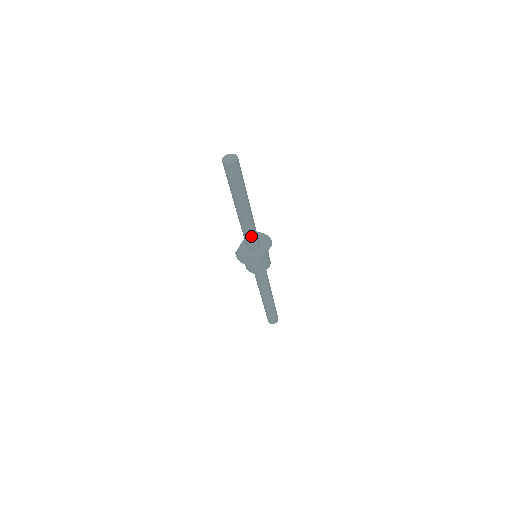
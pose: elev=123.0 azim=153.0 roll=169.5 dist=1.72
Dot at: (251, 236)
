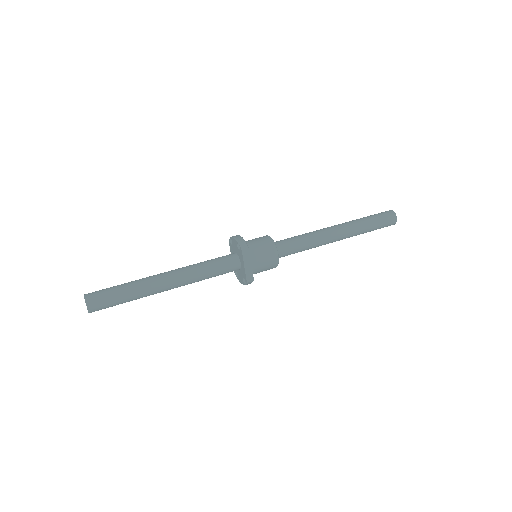
Dot at: (212, 276)
